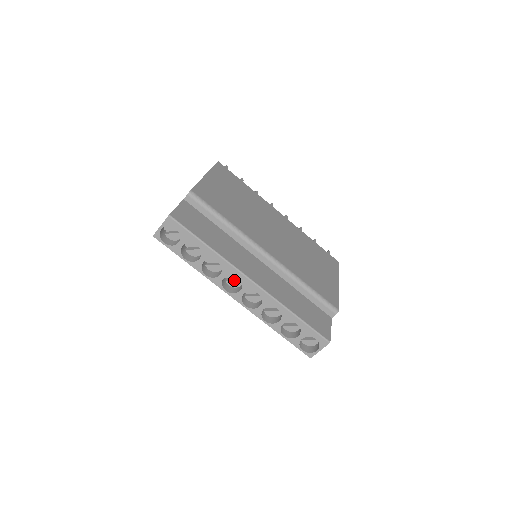
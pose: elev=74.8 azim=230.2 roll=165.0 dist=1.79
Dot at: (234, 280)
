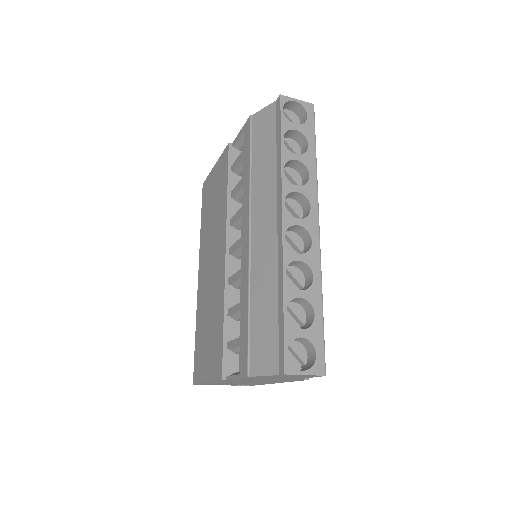
Dot at: (289, 212)
